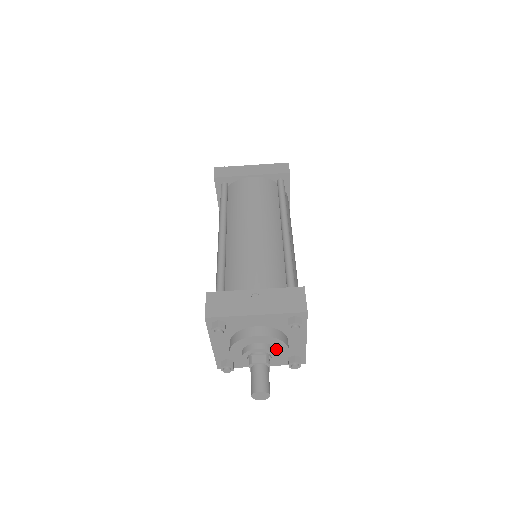
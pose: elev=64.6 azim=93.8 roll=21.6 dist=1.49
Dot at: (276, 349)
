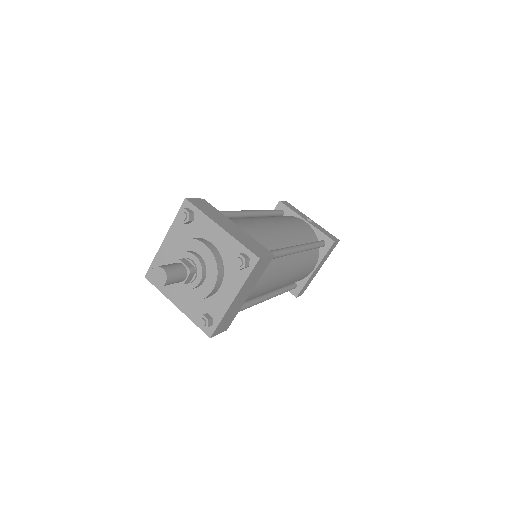
Dot at: (196, 253)
